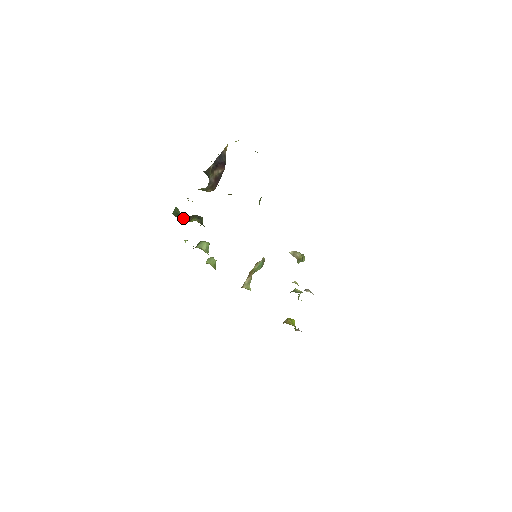
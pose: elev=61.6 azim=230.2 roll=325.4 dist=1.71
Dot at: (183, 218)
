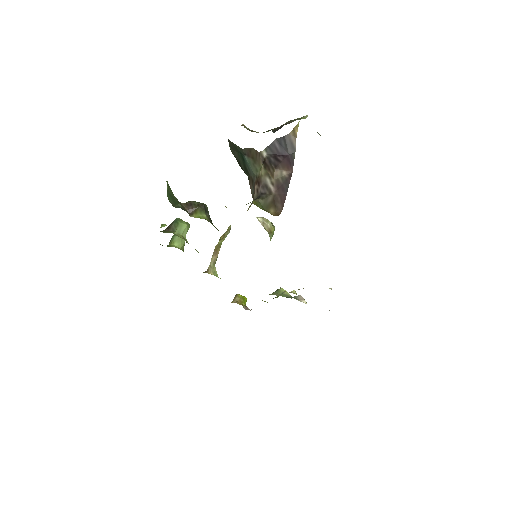
Dot at: (182, 208)
